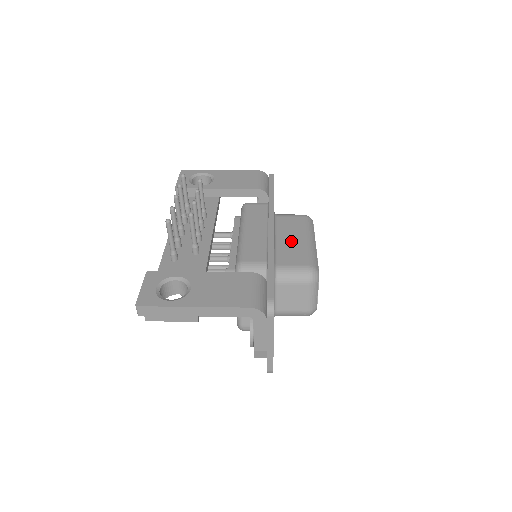
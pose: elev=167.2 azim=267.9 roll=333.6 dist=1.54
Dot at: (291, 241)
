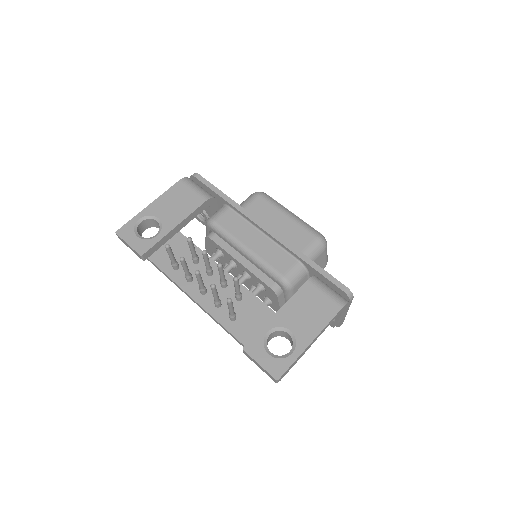
Dot at: (280, 226)
